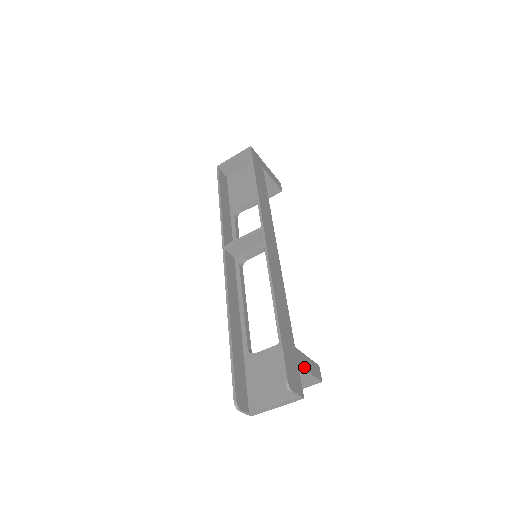
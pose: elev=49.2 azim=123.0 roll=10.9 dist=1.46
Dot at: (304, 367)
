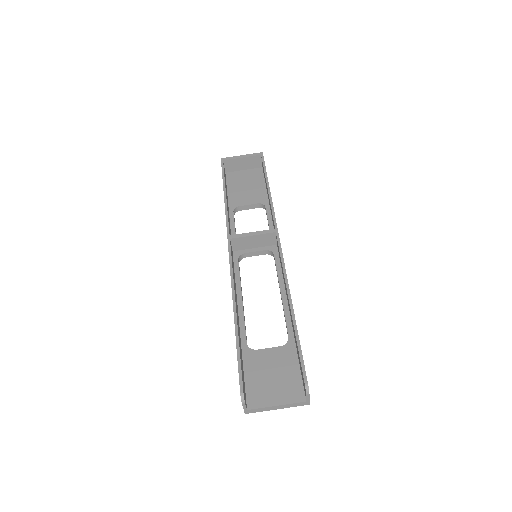
Dot at: occluded
